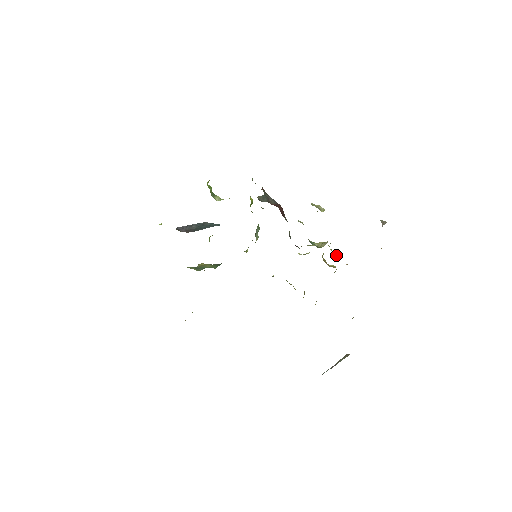
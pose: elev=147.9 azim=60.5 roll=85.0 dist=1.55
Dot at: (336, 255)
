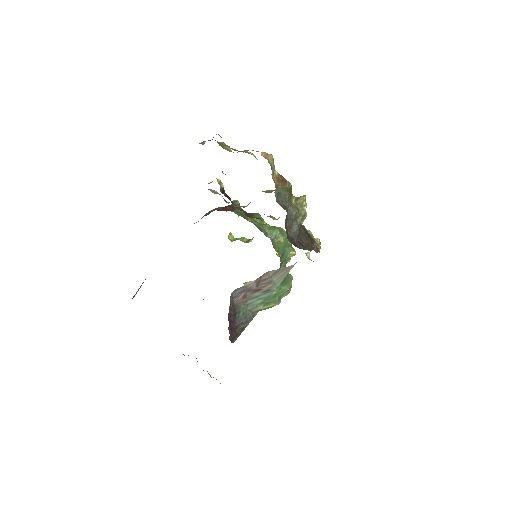
Dot at: occluded
